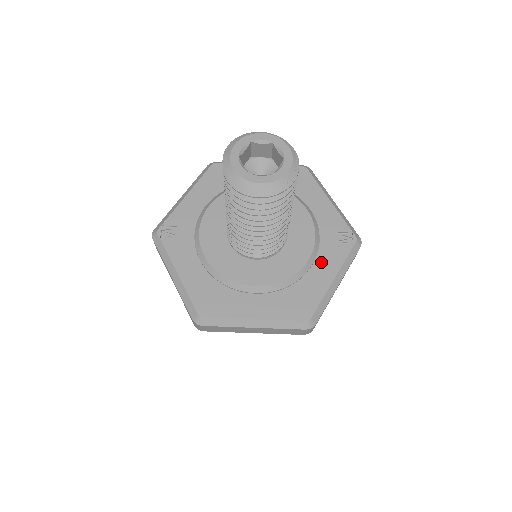
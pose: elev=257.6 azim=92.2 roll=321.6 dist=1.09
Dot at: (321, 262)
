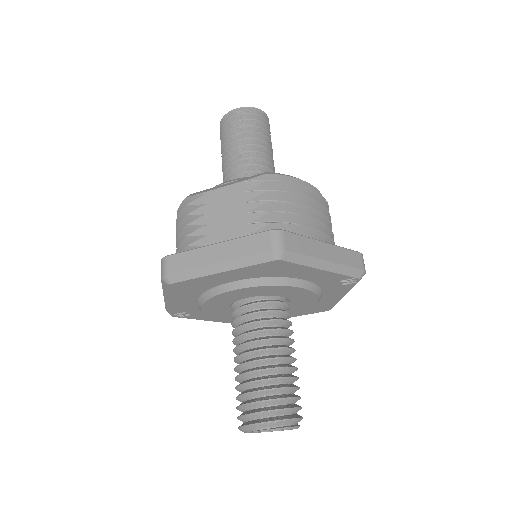
Dot at: (328, 295)
